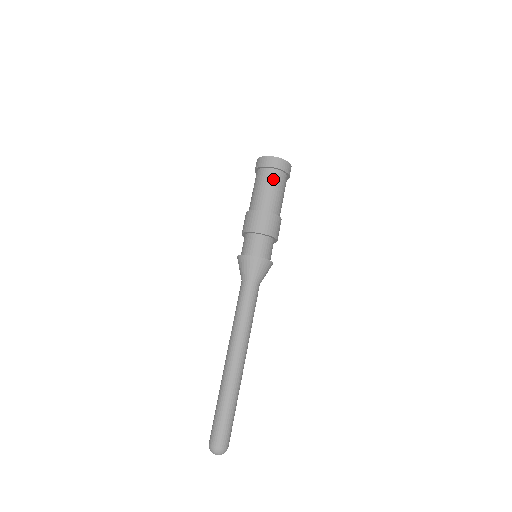
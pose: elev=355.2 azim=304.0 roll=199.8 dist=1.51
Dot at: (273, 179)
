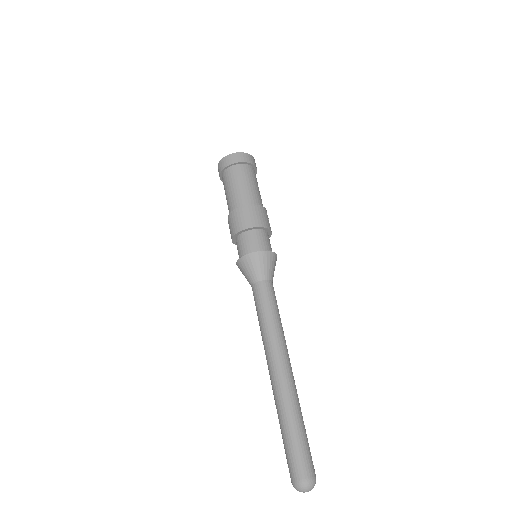
Dot at: (230, 178)
